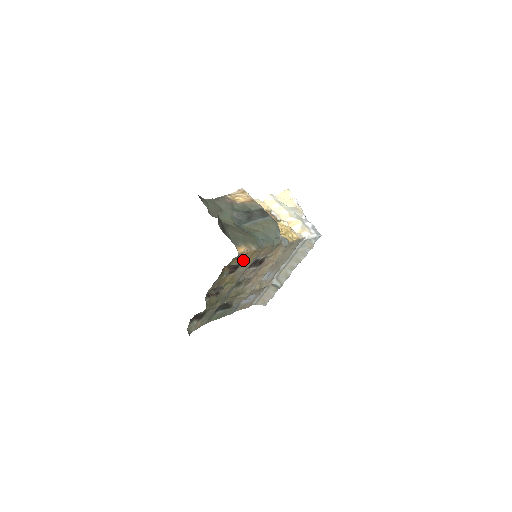
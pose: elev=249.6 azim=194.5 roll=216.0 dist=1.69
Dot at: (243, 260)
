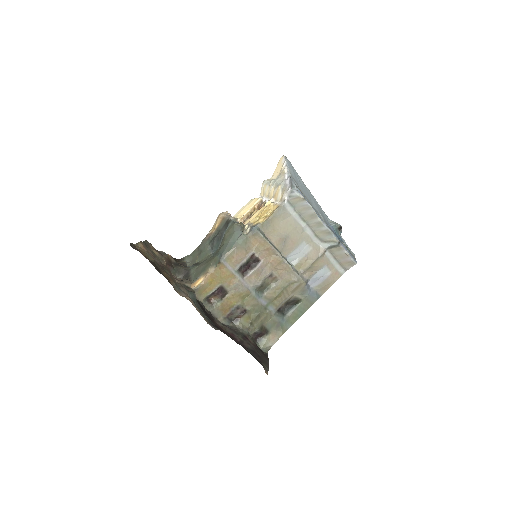
Dot at: (219, 282)
